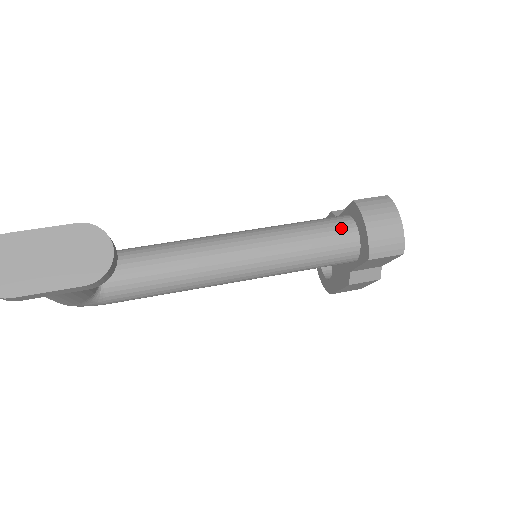
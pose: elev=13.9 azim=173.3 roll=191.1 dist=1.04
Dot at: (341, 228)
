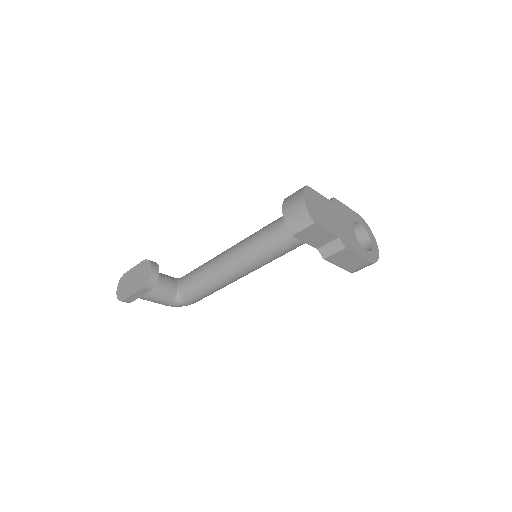
Dot at: (282, 220)
